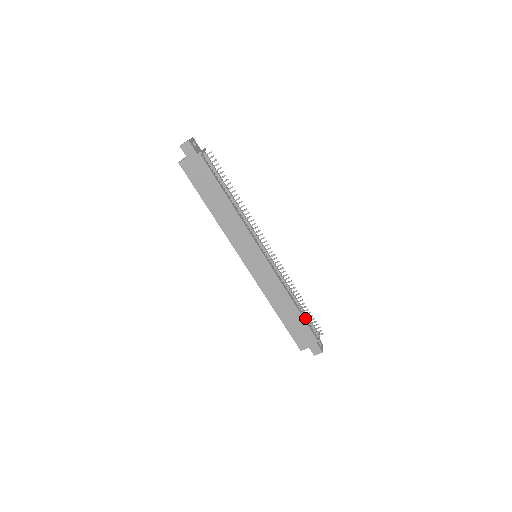
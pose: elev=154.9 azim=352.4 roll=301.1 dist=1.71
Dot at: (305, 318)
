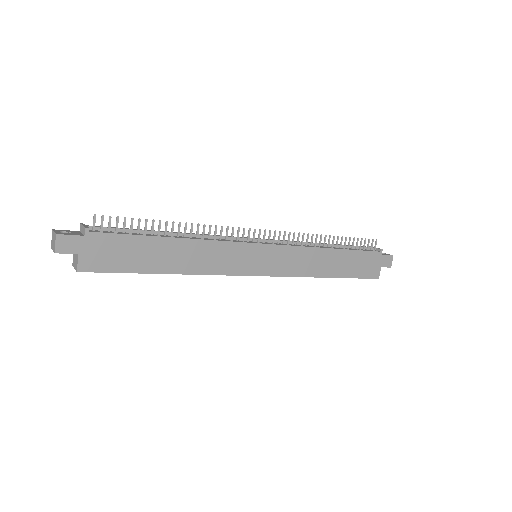
Dot at: (352, 249)
